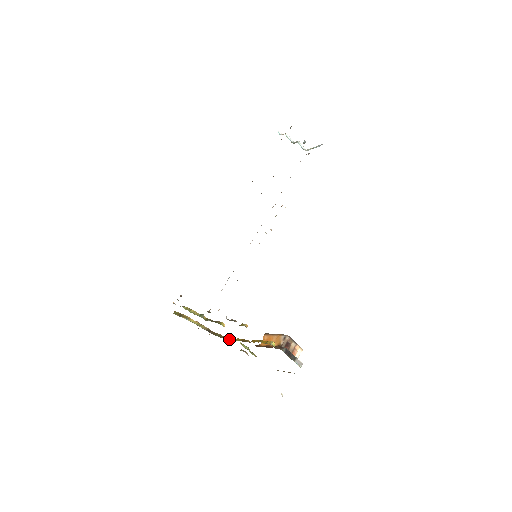
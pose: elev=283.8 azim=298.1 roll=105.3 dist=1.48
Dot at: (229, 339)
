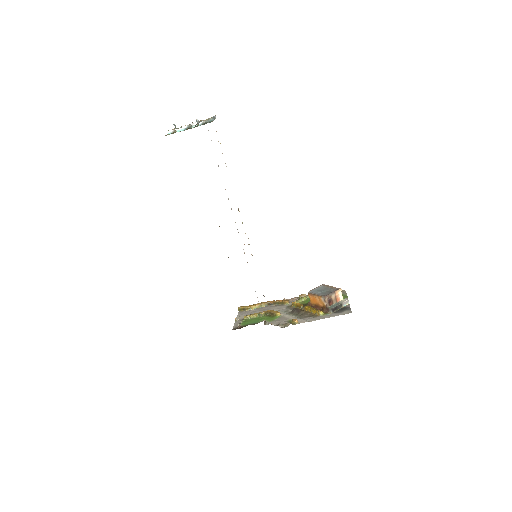
Dot at: (287, 303)
